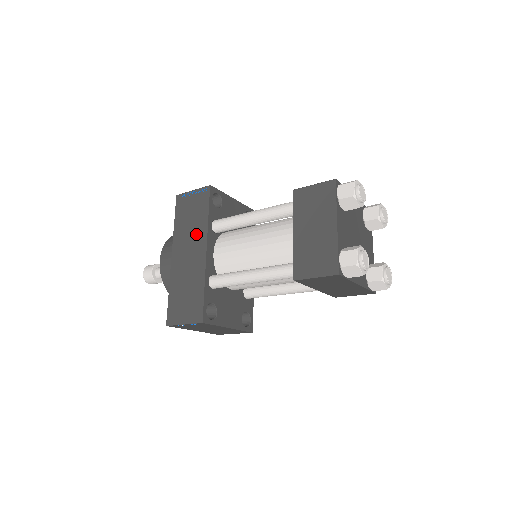
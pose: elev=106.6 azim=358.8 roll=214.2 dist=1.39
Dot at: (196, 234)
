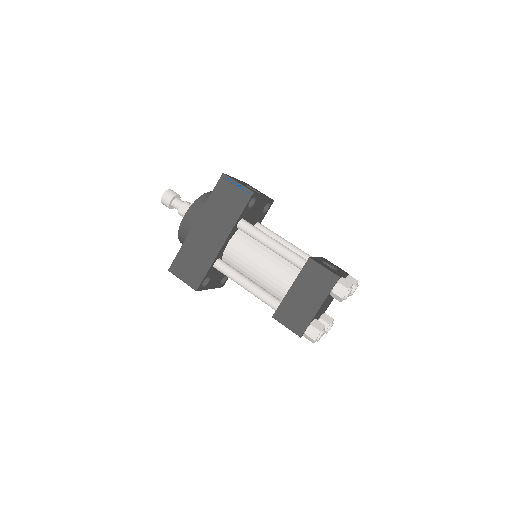
Dot at: (223, 223)
